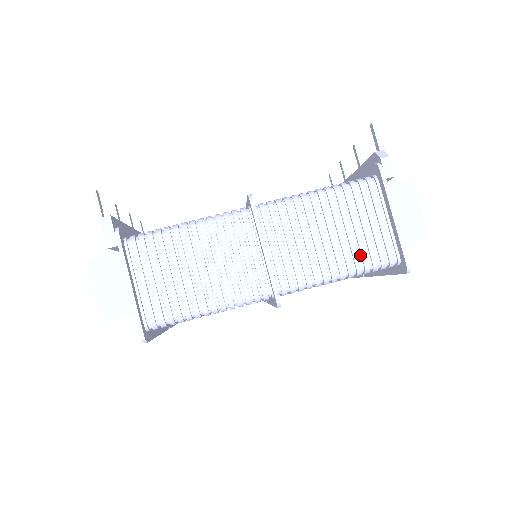
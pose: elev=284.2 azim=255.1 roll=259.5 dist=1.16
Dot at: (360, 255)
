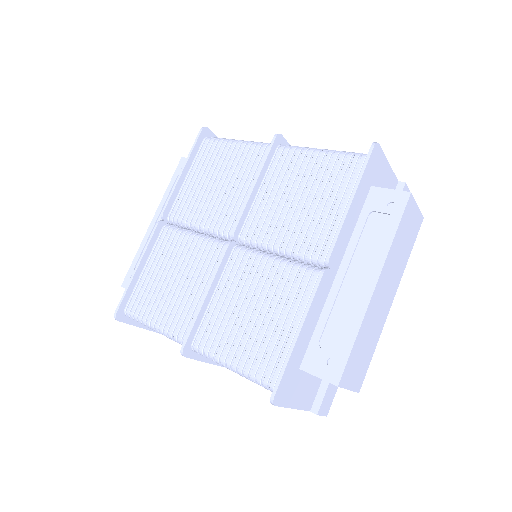
Dot at: occluded
